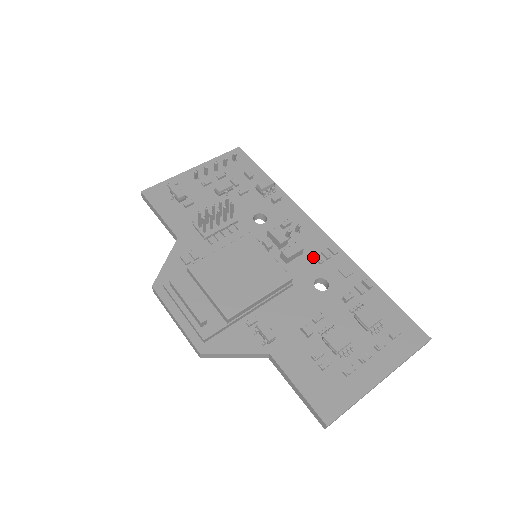
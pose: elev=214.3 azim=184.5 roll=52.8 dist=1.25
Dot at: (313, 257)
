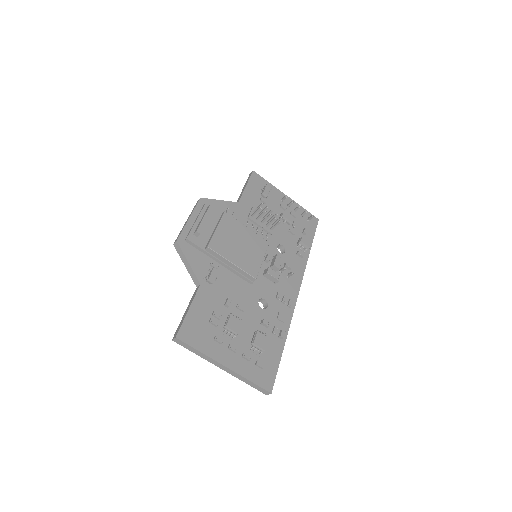
Dot at: (278, 292)
